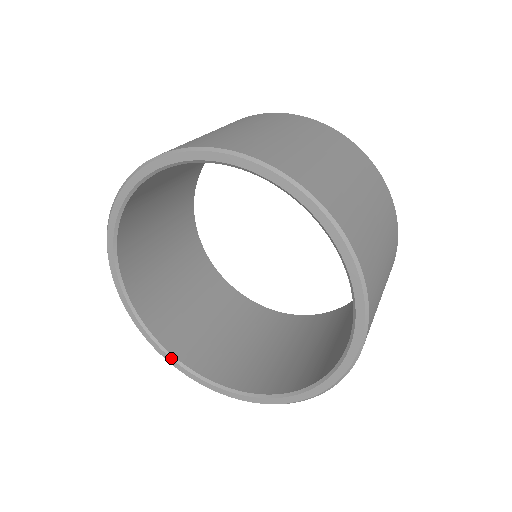
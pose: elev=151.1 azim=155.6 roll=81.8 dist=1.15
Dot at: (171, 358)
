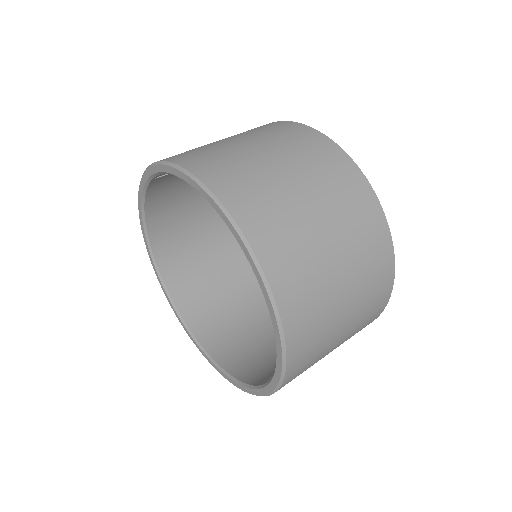
Dot at: (209, 358)
